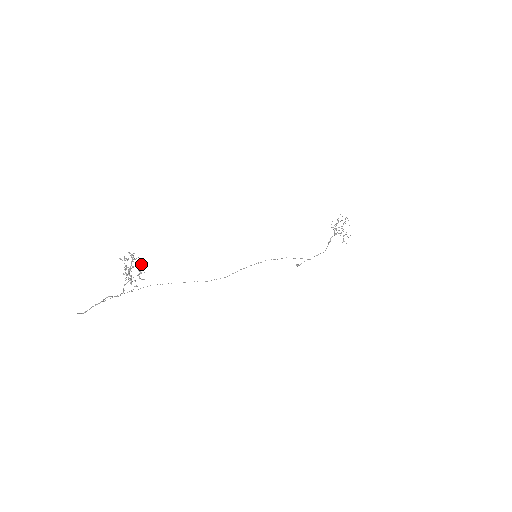
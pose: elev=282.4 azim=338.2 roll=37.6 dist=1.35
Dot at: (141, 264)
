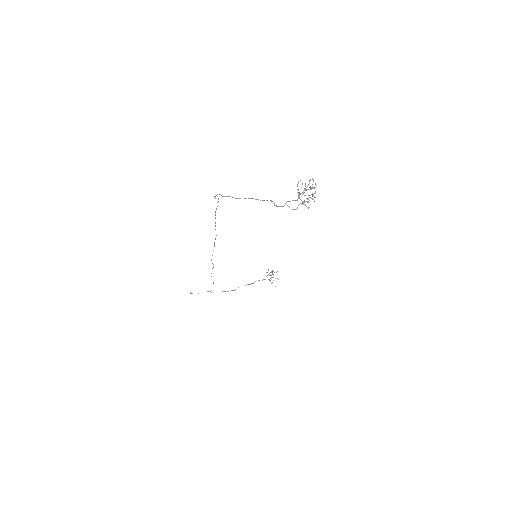
Dot at: occluded
